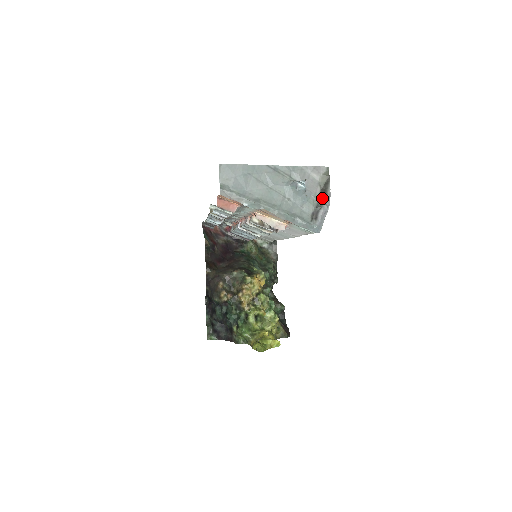
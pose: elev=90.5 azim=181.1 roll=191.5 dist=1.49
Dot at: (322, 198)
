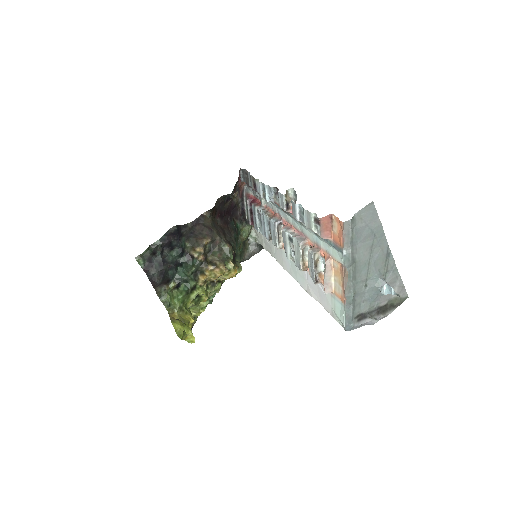
Dot at: (379, 312)
